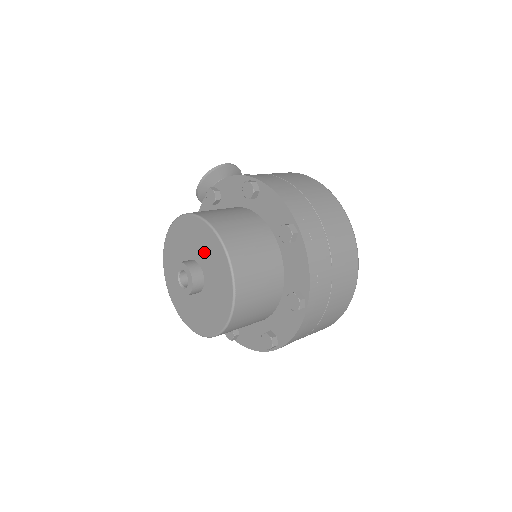
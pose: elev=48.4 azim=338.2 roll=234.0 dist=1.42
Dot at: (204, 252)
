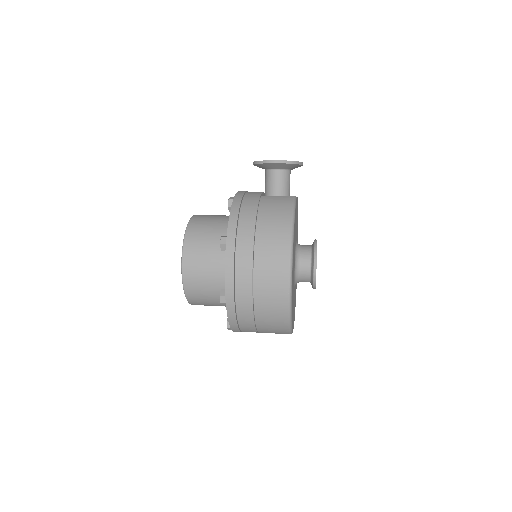
Dot at: occluded
